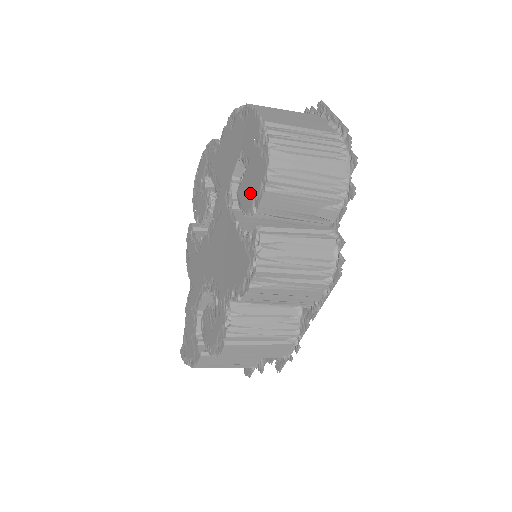
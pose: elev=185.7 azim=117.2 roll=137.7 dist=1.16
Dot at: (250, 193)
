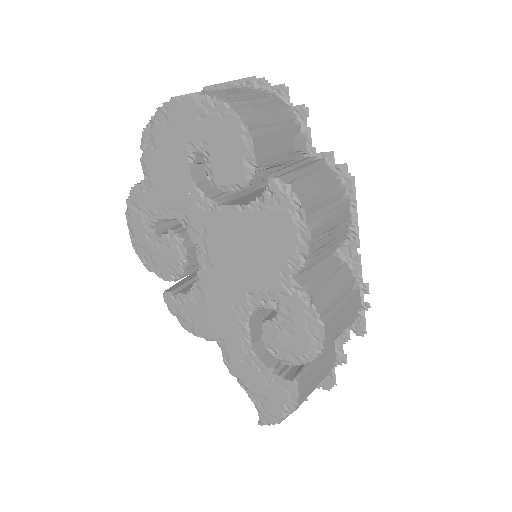
Dot at: (234, 161)
